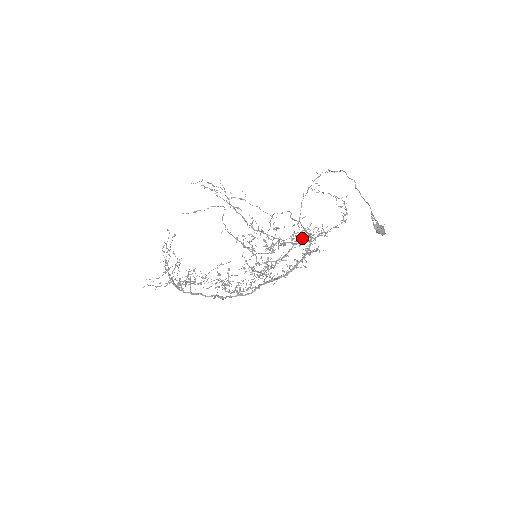
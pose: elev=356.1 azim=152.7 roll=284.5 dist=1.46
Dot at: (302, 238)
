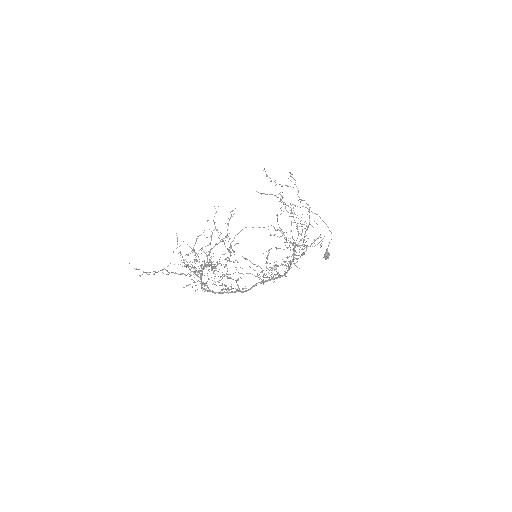
Dot at: occluded
